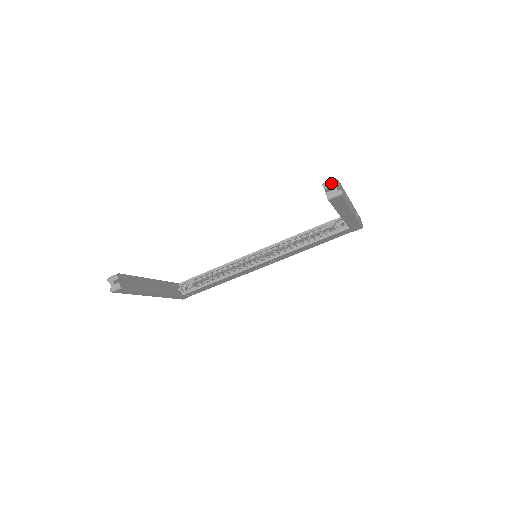
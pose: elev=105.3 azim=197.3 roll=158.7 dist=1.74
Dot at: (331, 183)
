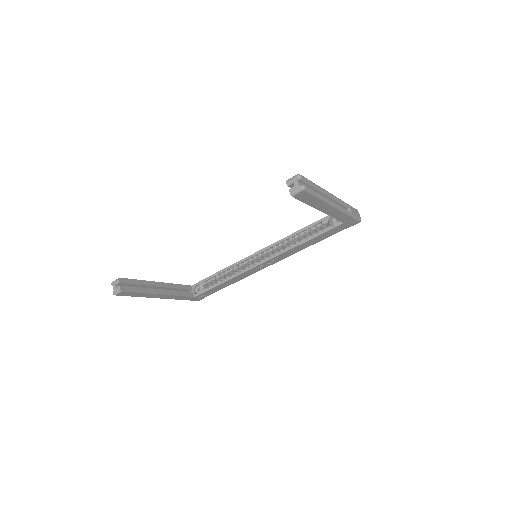
Dot at: (294, 179)
